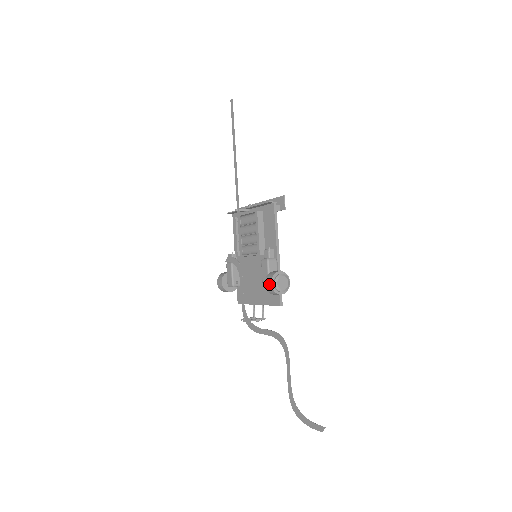
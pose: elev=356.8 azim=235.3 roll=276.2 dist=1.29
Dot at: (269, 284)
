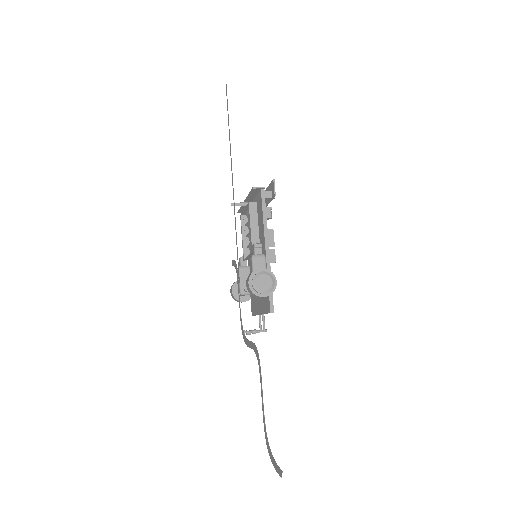
Dot at: (247, 284)
